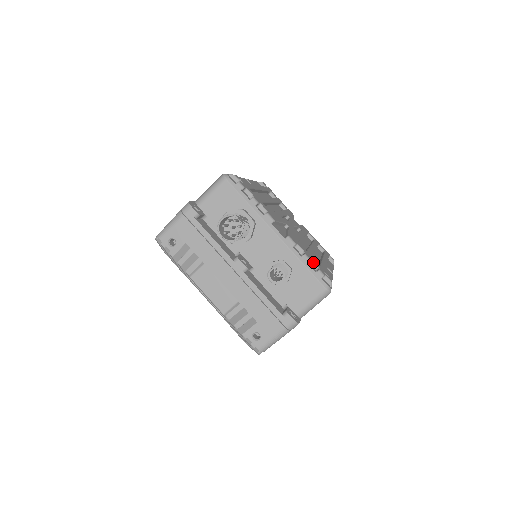
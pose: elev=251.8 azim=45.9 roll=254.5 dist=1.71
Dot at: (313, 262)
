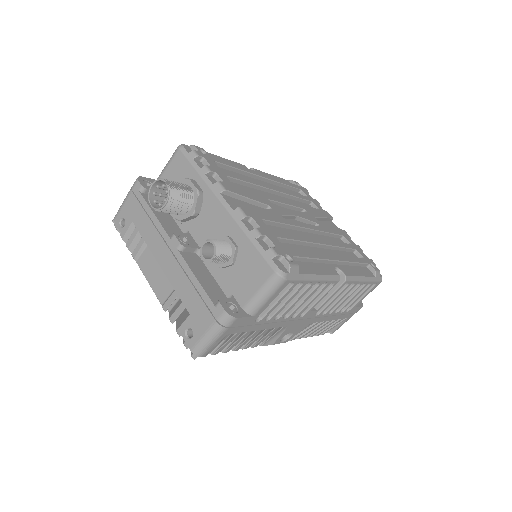
Dot at: (269, 240)
